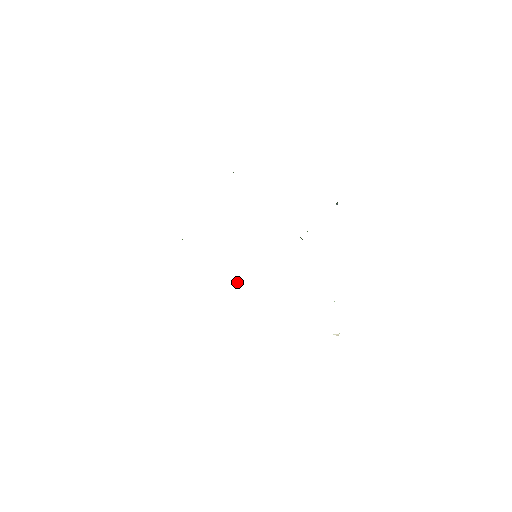
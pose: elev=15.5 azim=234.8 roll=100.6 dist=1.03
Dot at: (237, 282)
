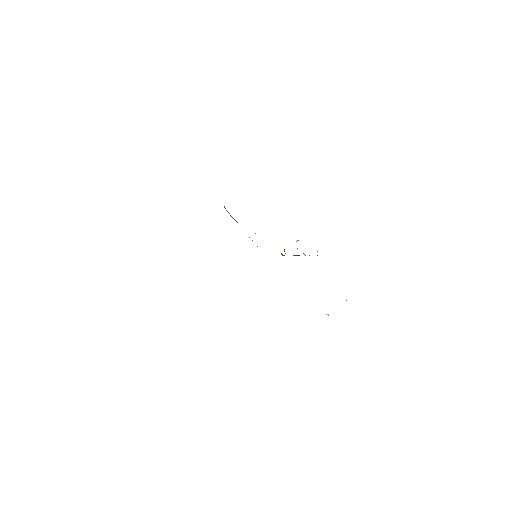
Dot at: occluded
